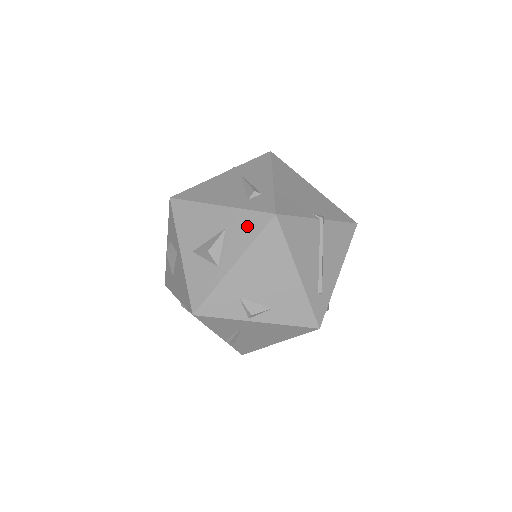
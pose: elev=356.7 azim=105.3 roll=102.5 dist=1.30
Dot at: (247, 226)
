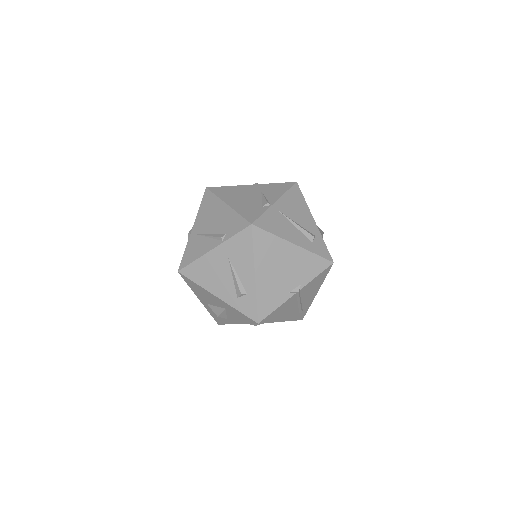
Dot at: (240, 317)
